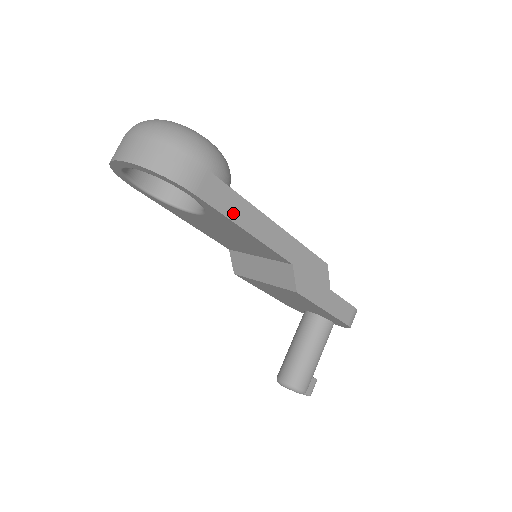
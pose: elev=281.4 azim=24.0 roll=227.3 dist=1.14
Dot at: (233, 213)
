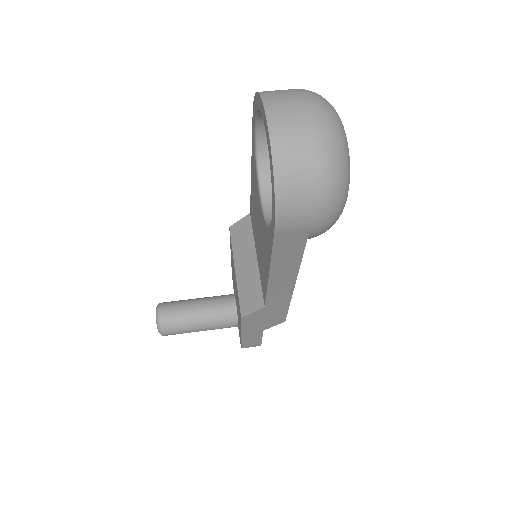
Dot at: (280, 260)
